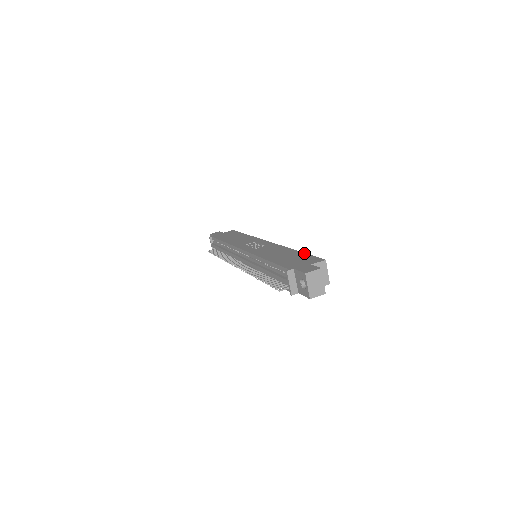
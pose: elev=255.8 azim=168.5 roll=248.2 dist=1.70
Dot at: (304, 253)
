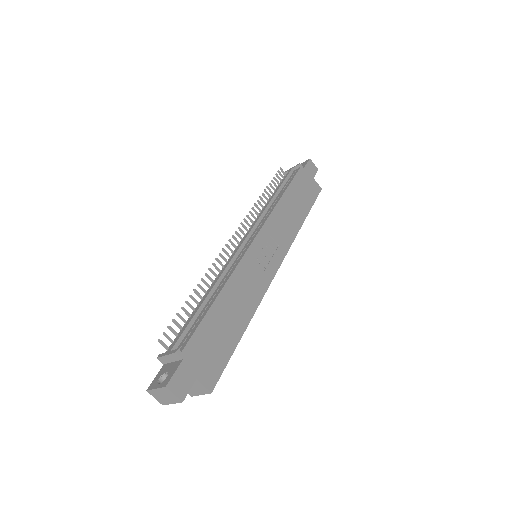
Dot at: (235, 347)
